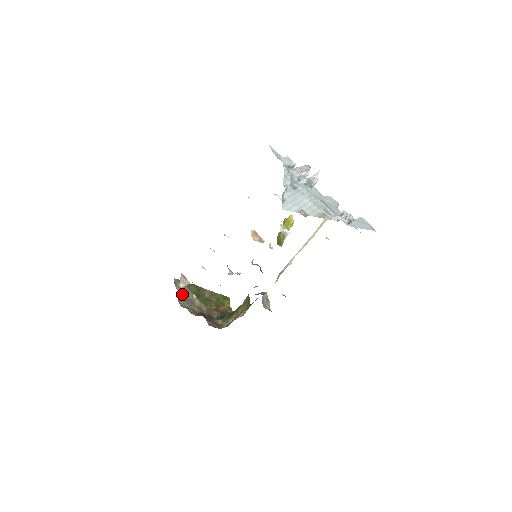
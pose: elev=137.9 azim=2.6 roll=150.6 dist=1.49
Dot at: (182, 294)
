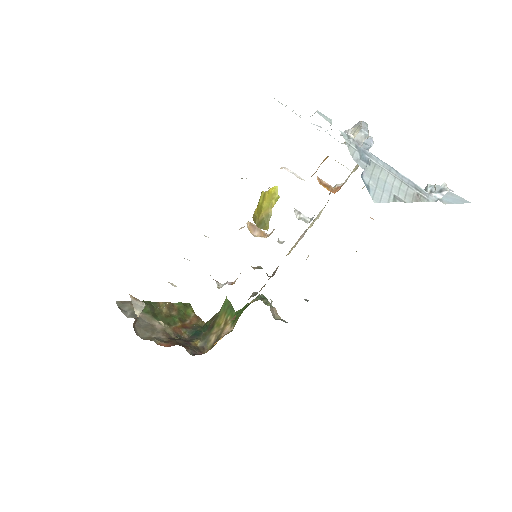
Dot at: (136, 321)
